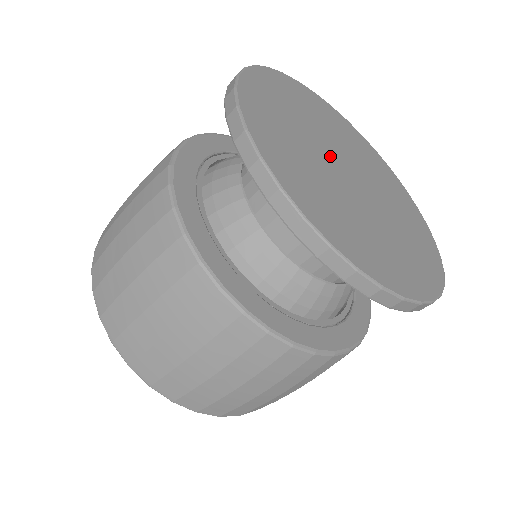
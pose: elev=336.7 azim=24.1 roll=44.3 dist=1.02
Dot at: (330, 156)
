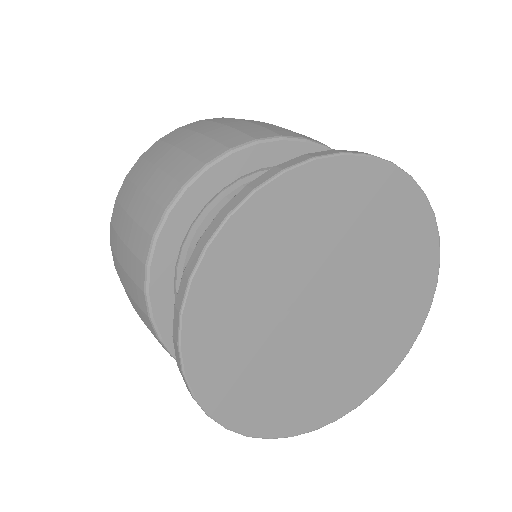
Dot at: (316, 289)
